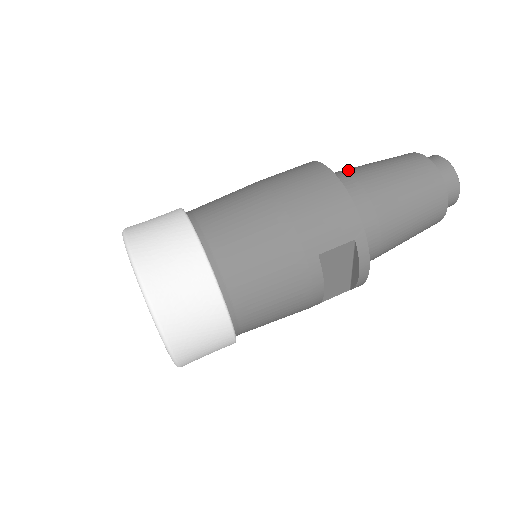
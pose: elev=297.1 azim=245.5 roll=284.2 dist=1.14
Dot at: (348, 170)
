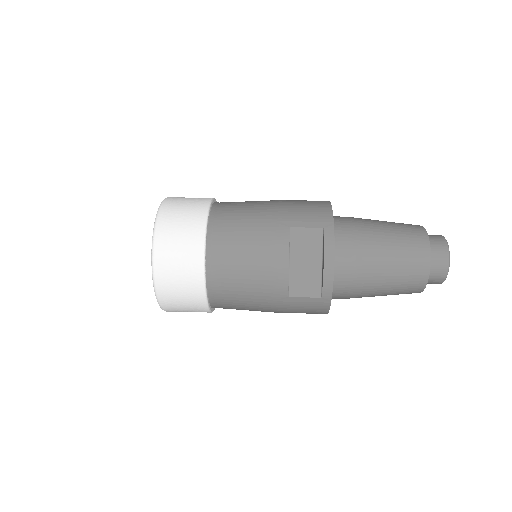
Dot at: occluded
